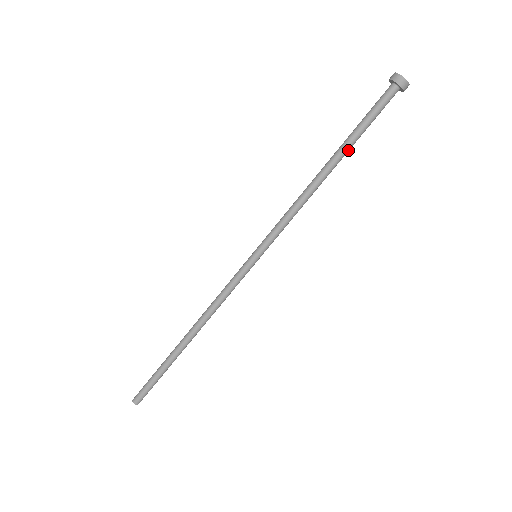
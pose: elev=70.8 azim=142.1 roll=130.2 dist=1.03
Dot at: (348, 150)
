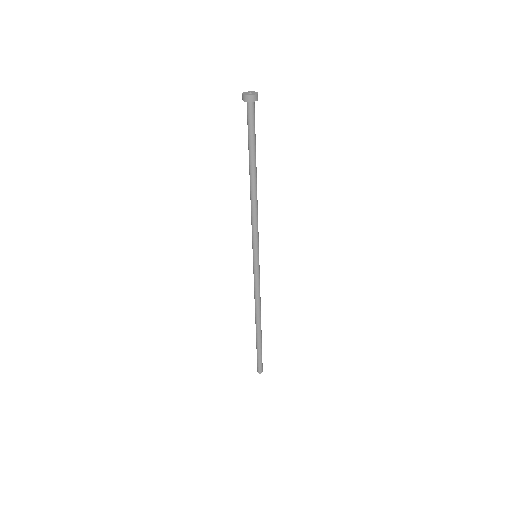
Dot at: (254, 161)
